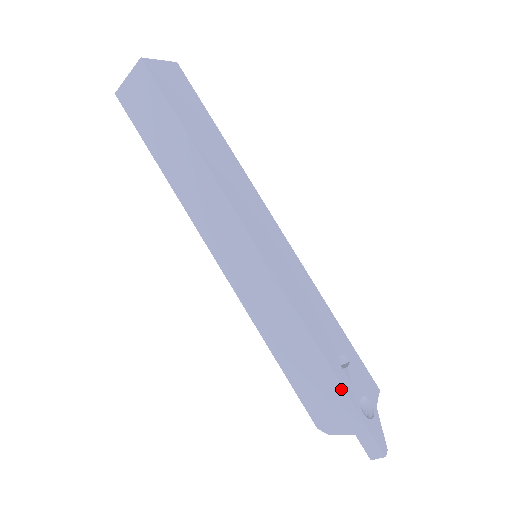
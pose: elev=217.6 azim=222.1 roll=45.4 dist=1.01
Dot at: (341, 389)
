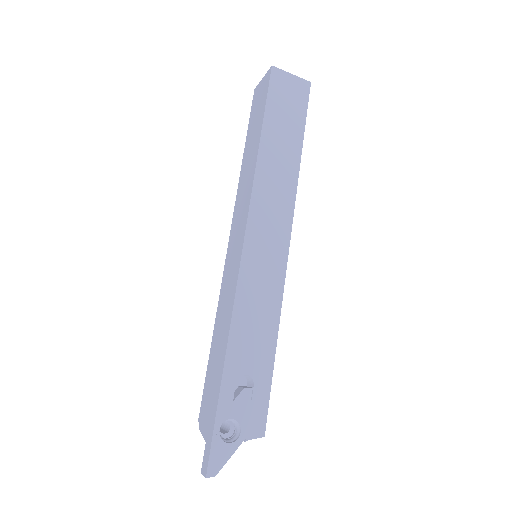
Dot at: (218, 394)
